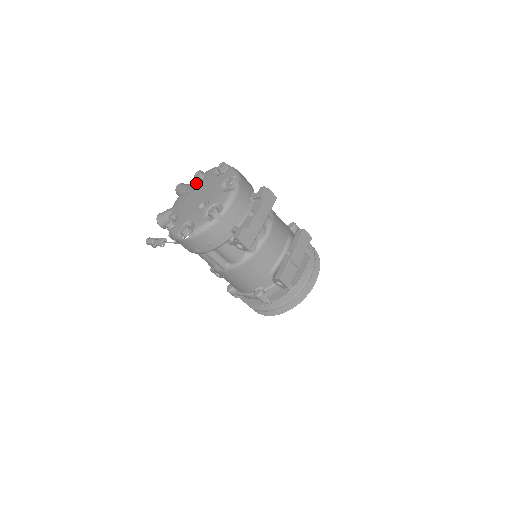
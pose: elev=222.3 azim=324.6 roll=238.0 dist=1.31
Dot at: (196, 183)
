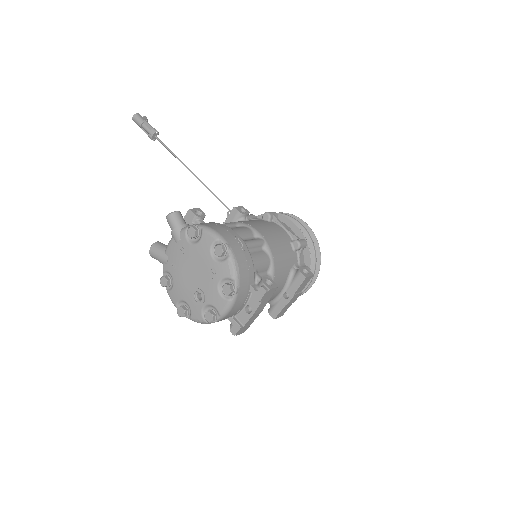
Dot at: (190, 245)
